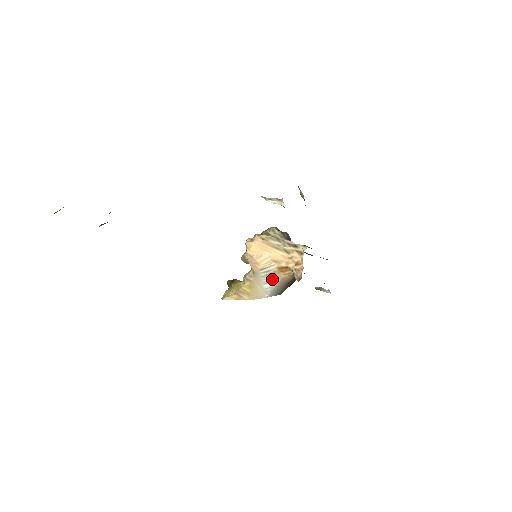
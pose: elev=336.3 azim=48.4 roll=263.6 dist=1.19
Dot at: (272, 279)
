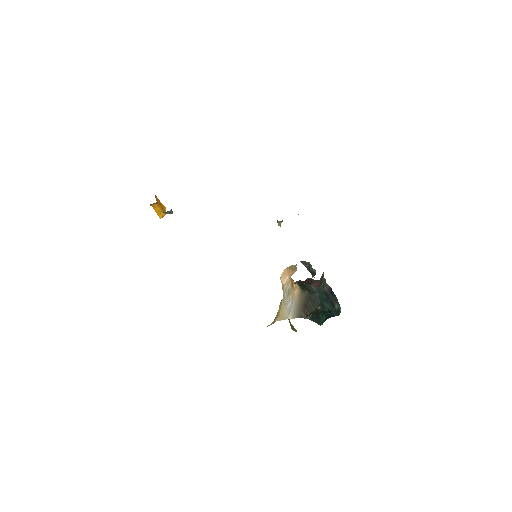
Dot at: (290, 298)
